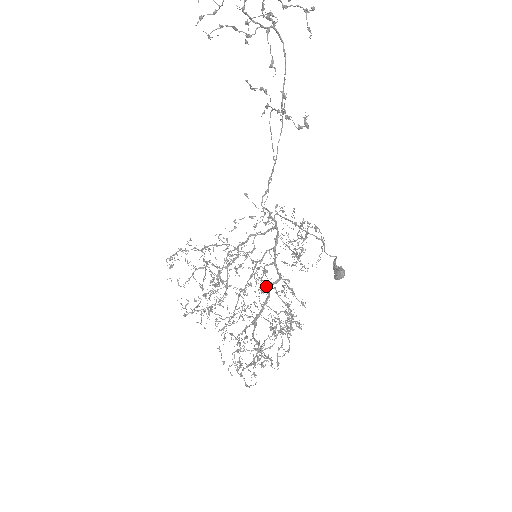
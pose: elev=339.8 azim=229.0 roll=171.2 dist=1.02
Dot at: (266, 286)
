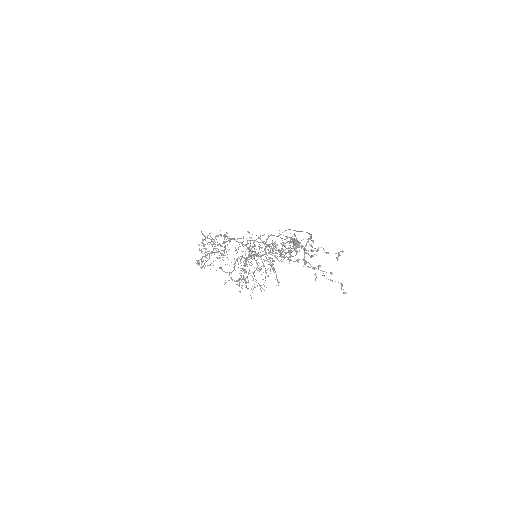
Dot at: (266, 273)
